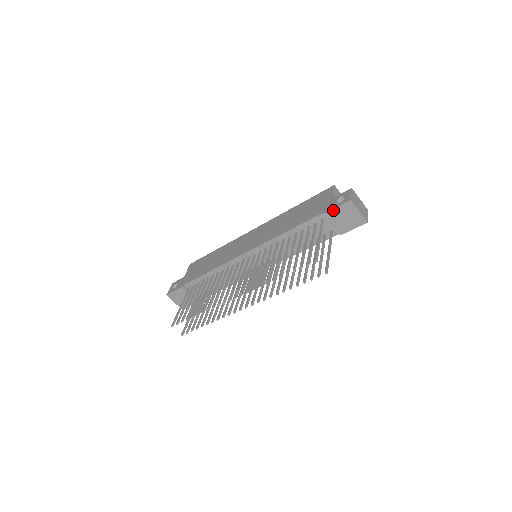
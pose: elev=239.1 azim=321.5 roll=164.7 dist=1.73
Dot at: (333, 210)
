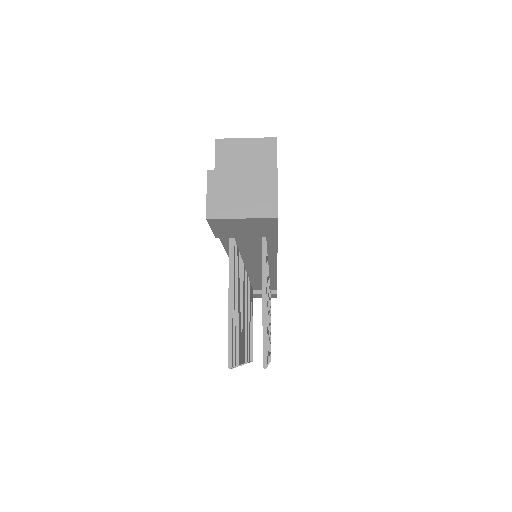
Dot at: (214, 232)
